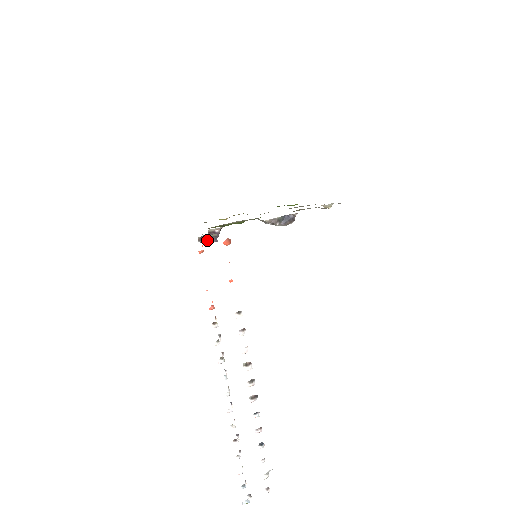
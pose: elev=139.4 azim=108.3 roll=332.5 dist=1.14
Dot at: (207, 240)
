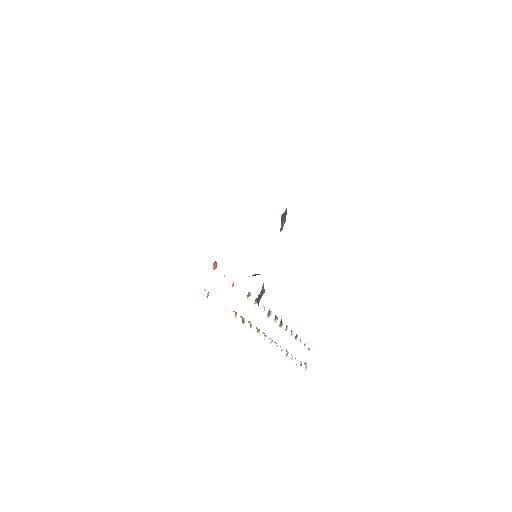
Dot at: (260, 298)
